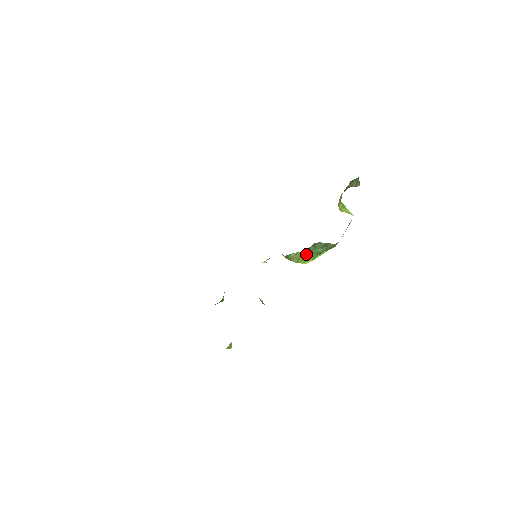
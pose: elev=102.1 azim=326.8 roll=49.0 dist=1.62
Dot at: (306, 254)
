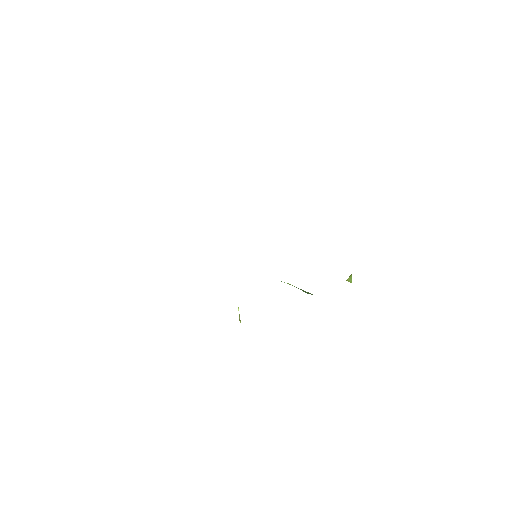
Dot at: occluded
